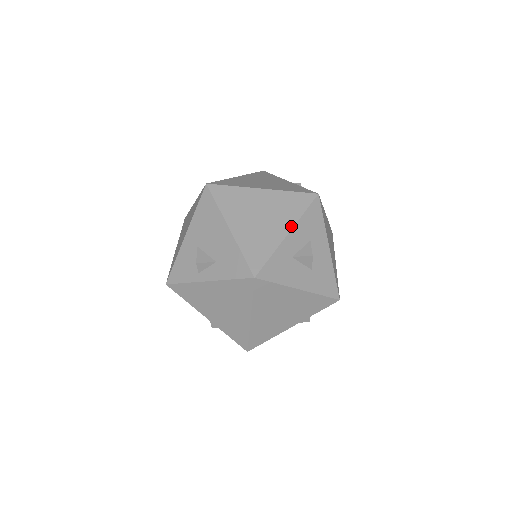
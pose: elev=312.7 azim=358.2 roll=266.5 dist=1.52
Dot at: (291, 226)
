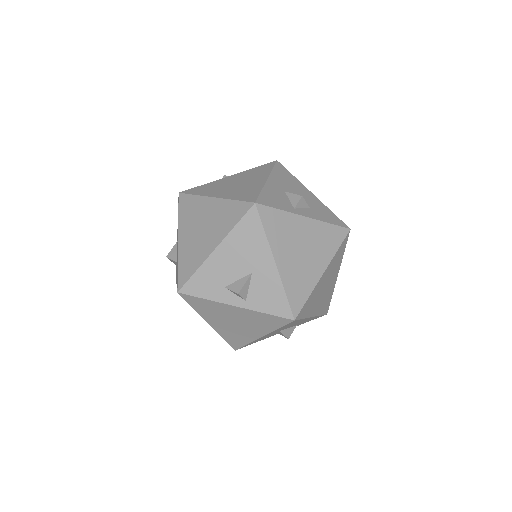
Dot at: occluded
